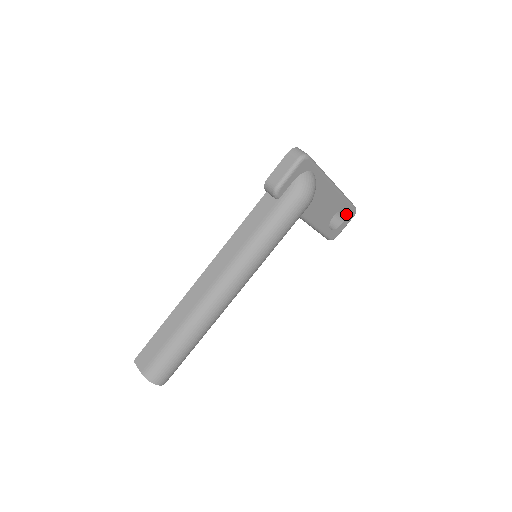
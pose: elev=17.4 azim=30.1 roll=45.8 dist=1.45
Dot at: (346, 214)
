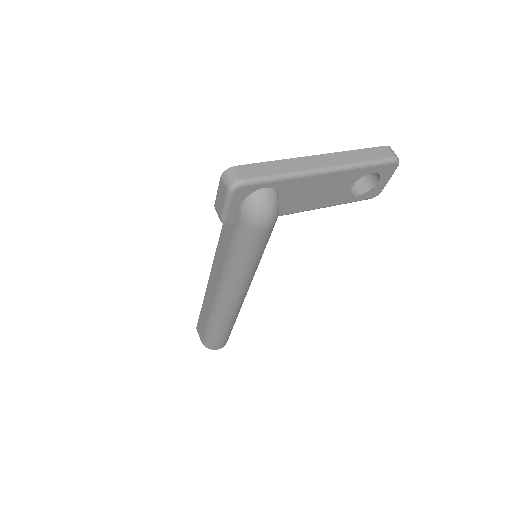
Dot at: (378, 173)
